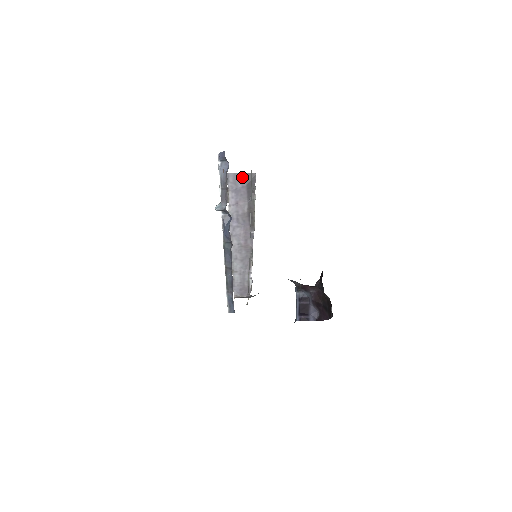
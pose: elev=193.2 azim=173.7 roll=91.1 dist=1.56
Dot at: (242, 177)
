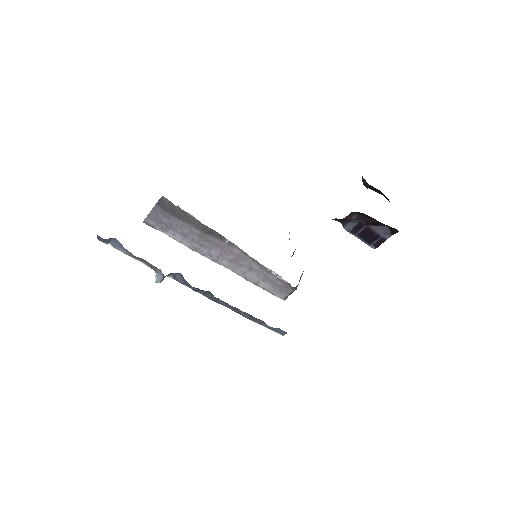
Dot at: (157, 211)
